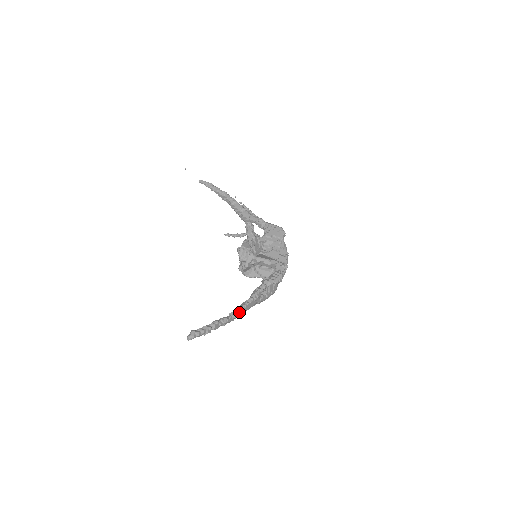
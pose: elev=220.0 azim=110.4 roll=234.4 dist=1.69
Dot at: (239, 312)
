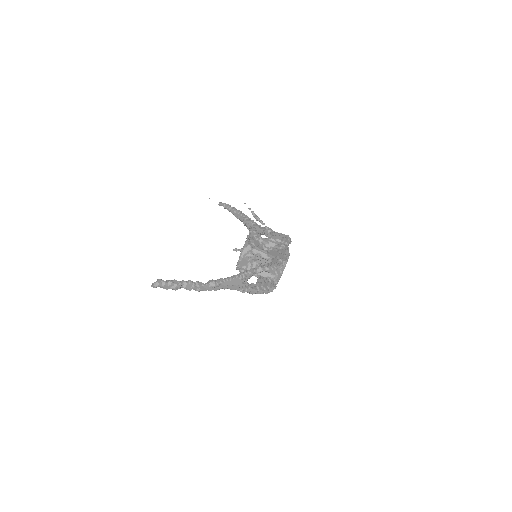
Dot at: (218, 282)
